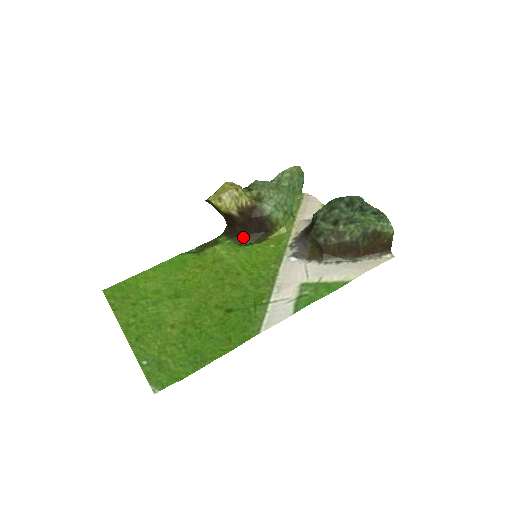
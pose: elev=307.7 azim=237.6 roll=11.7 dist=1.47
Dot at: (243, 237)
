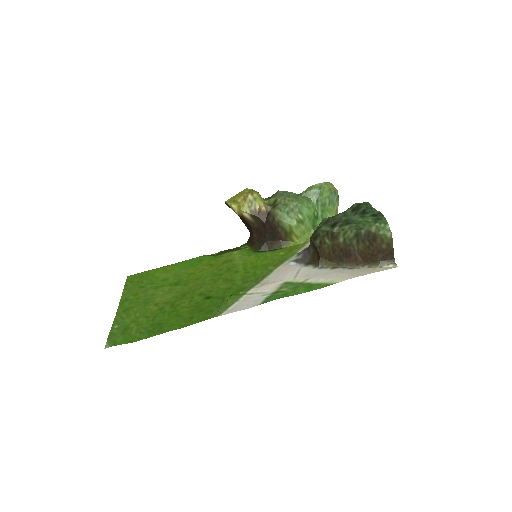
Dot at: (259, 244)
